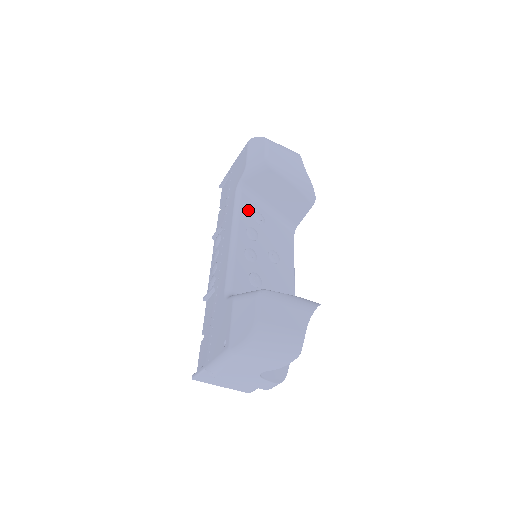
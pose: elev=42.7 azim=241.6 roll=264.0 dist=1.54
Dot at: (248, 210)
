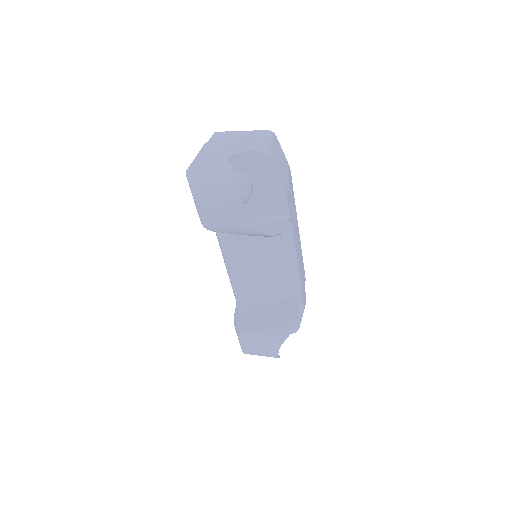
Dot at: occluded
